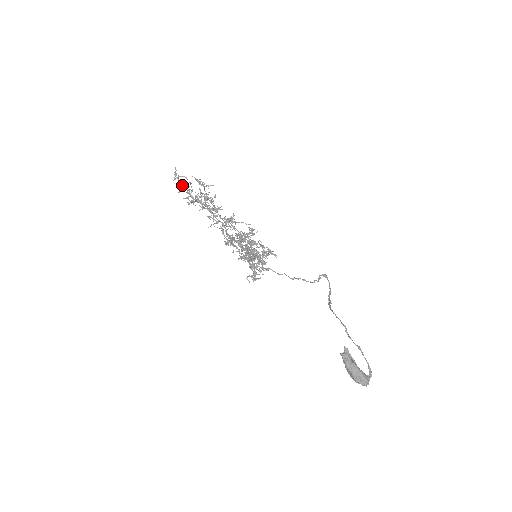
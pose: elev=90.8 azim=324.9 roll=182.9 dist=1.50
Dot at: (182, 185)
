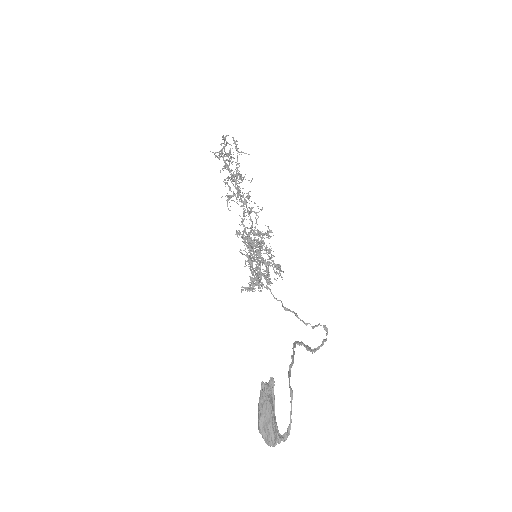
Dot at: occluded
